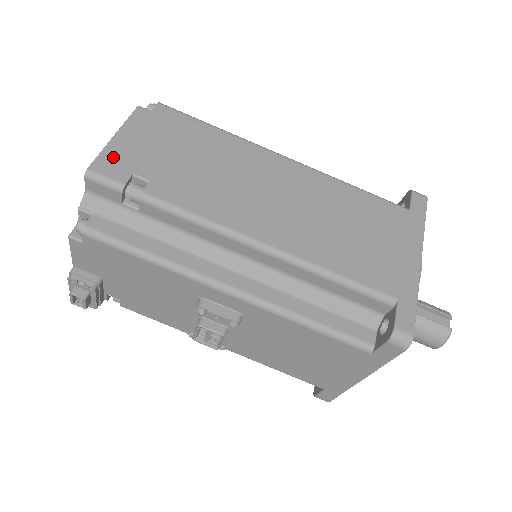
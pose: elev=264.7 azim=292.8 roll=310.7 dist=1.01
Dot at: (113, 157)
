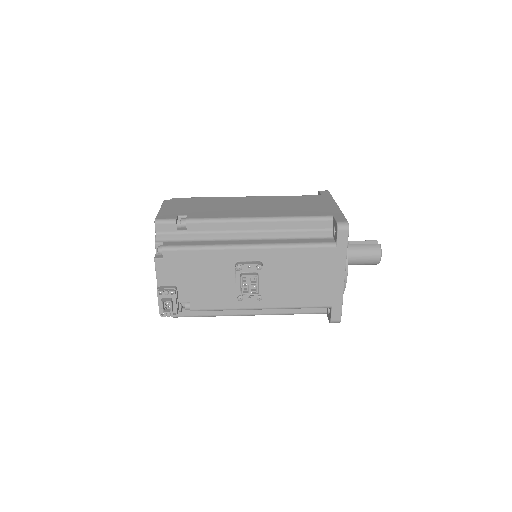
Dot at: (164, 214)
